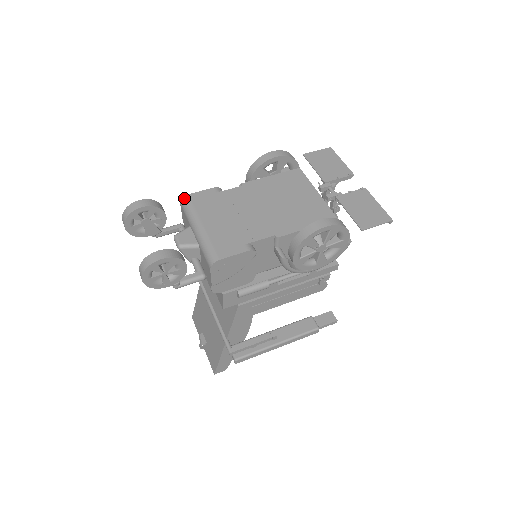
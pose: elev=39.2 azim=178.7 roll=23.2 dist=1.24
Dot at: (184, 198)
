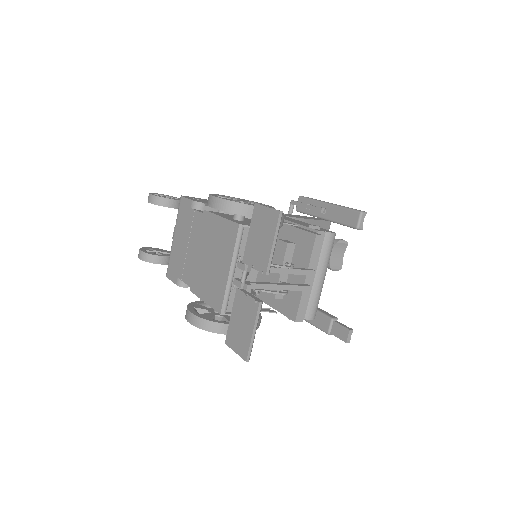
Dot at: (180, 197)
